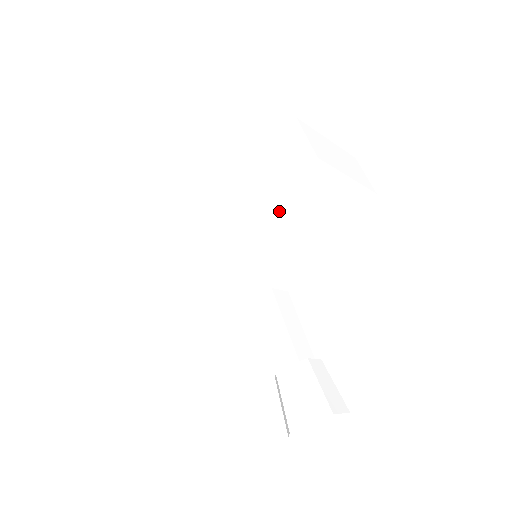
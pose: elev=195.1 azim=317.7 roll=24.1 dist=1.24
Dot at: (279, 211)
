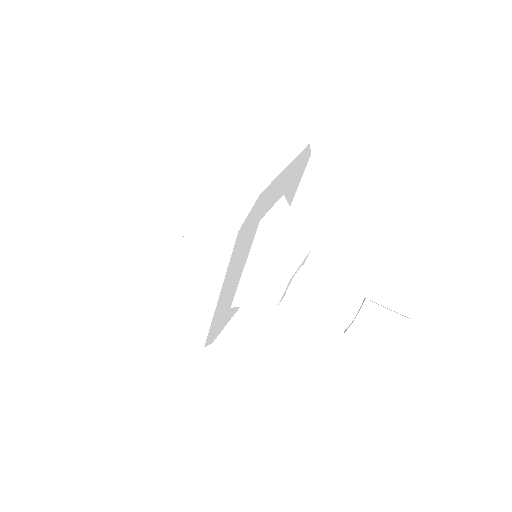
Dot at: (254, 232)
